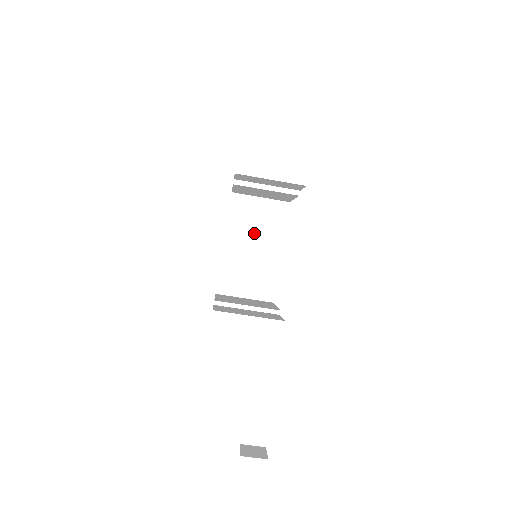
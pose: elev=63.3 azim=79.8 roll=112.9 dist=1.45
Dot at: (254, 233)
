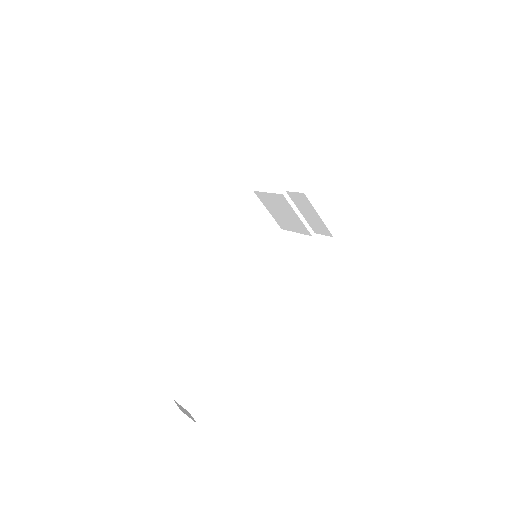
Dot at: (246, 233)
